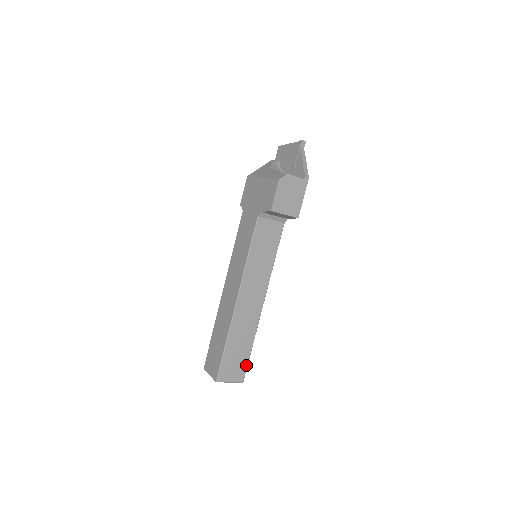
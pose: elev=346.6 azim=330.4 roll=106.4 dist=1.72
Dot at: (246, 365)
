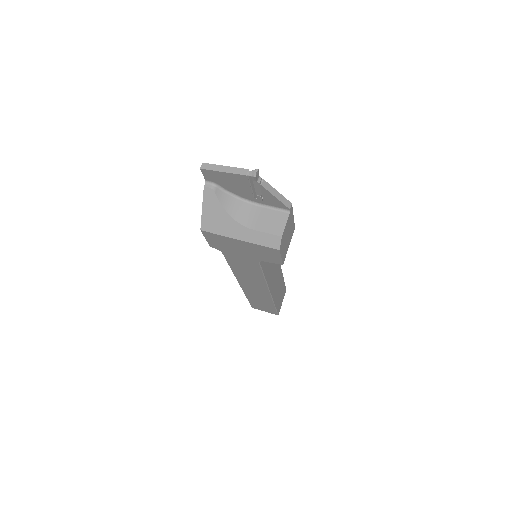
Dot at: (284, 286)
